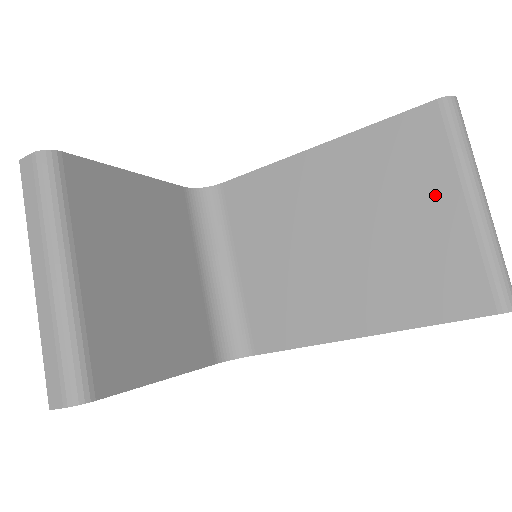
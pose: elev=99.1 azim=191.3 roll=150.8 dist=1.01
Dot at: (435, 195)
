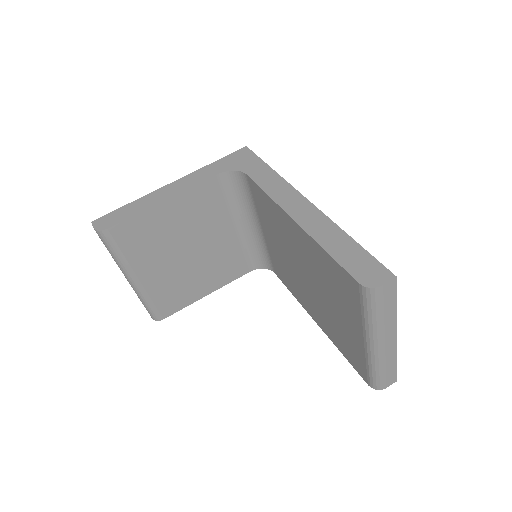
Dot at: (350, 320)
